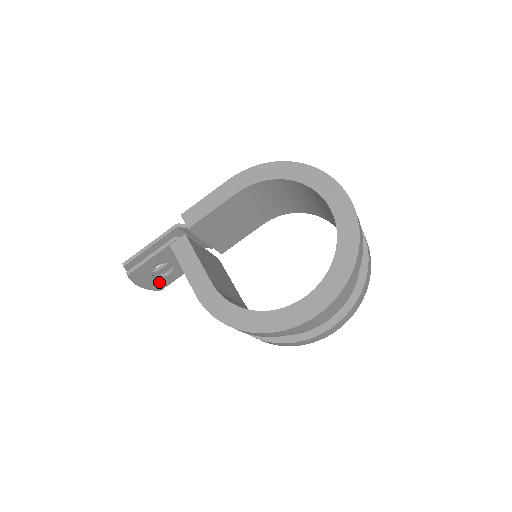
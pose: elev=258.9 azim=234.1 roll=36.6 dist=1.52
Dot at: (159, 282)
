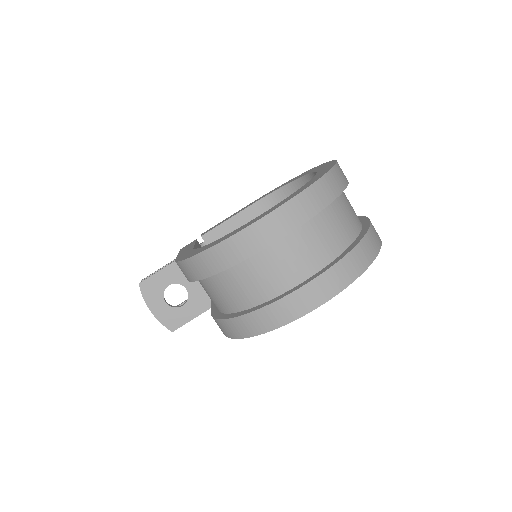
Dot at: (171, 315)
